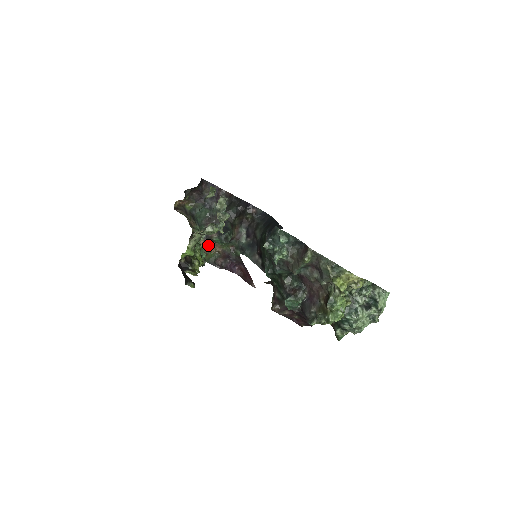
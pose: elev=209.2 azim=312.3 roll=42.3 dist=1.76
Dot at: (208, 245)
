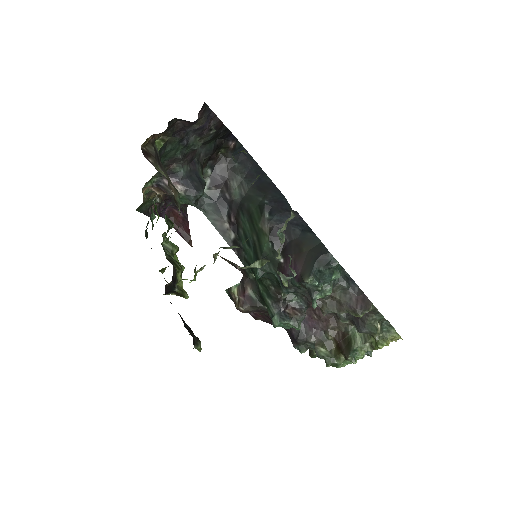
Dot at: (152, 190)
